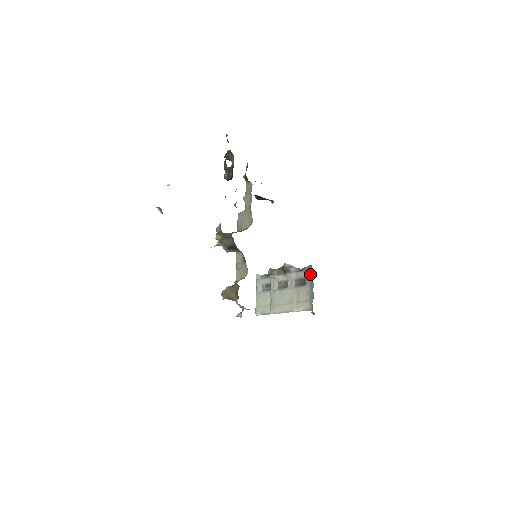
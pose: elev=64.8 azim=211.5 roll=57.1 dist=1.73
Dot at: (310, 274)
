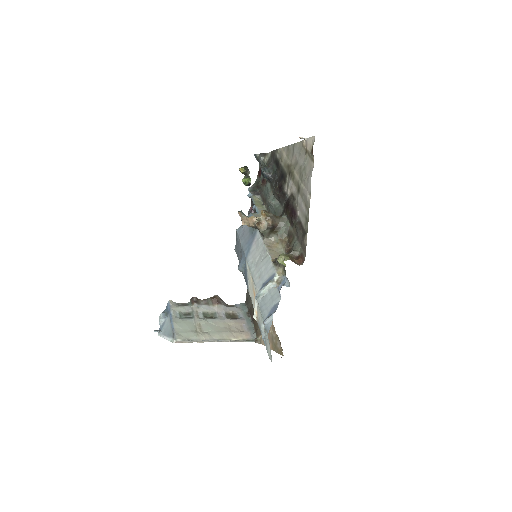
Dot at: (244, 310)
